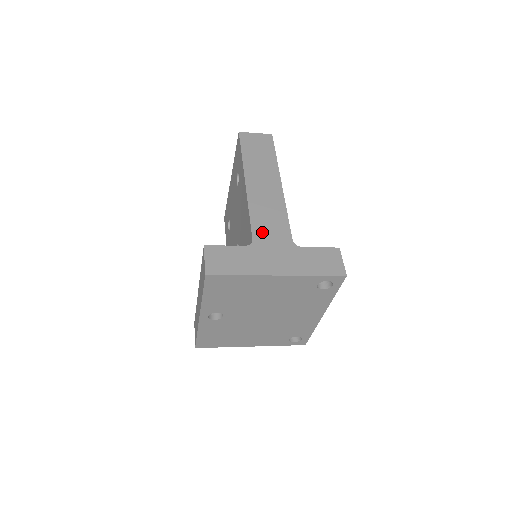
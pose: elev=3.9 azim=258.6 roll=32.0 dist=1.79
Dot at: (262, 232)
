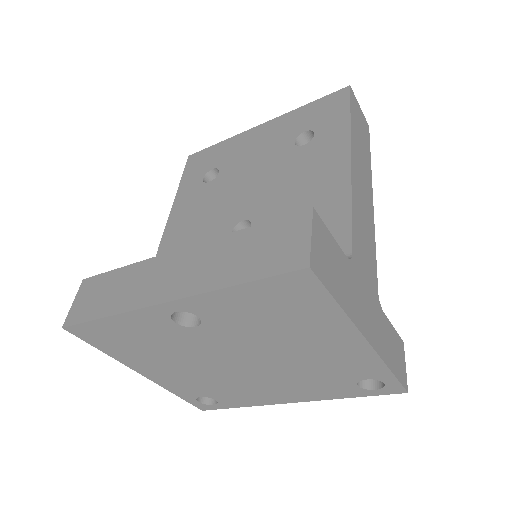
Dot at: (360, 251)
